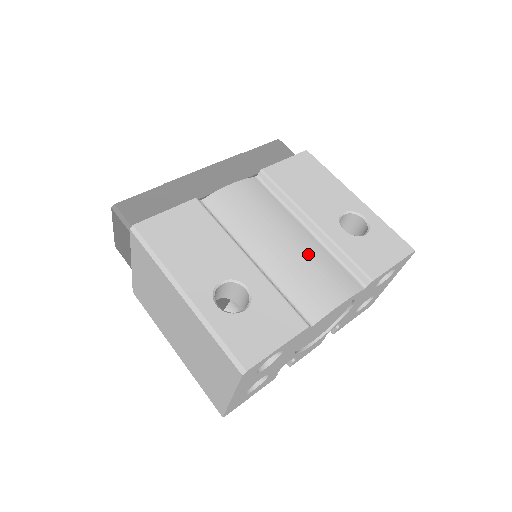
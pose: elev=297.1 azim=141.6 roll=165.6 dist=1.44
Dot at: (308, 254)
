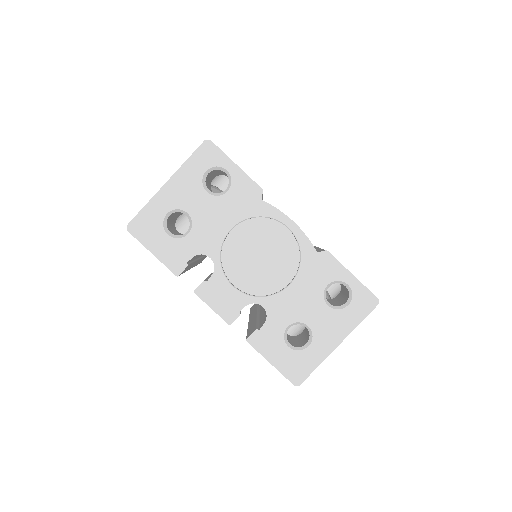
Dot at: occluded
